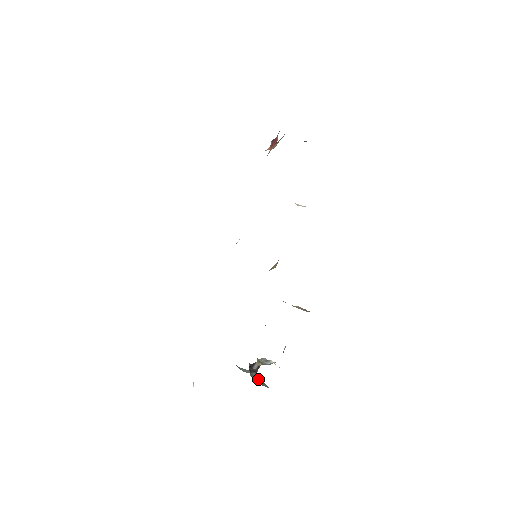
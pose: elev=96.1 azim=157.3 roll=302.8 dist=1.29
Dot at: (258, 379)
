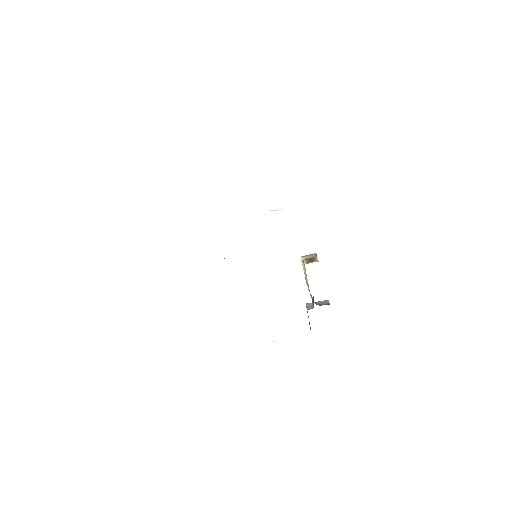
Dot at: (318, 303)
